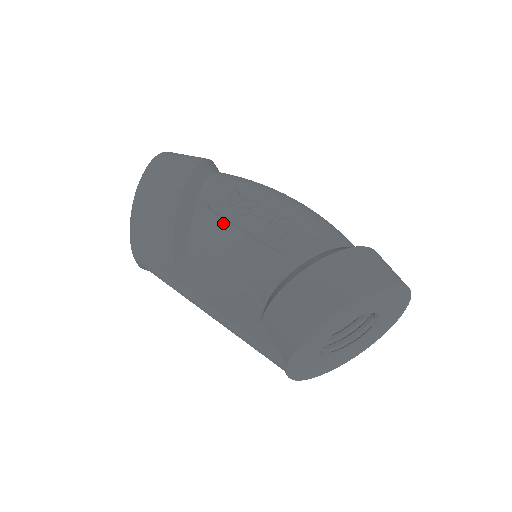
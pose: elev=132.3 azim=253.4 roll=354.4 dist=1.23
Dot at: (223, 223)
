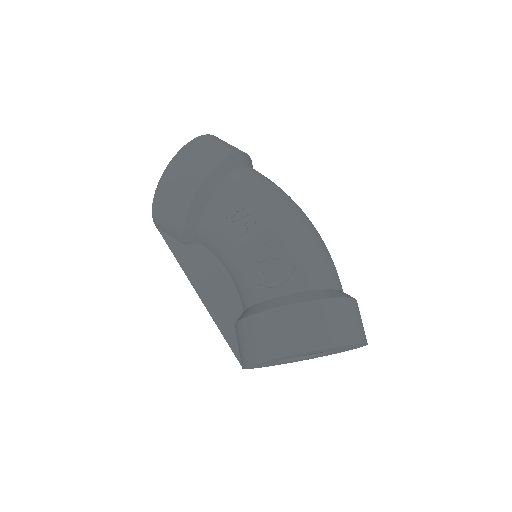
Dot at: occluded
